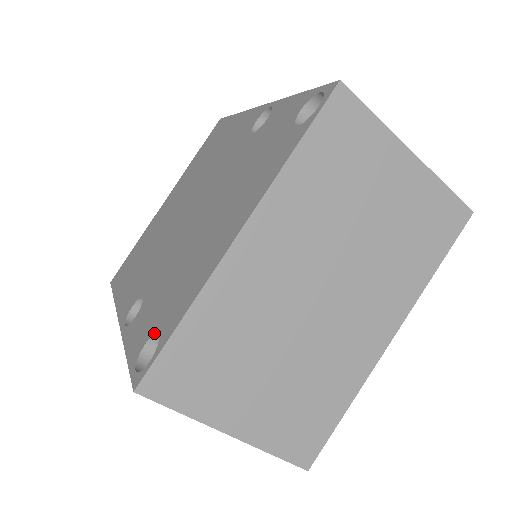
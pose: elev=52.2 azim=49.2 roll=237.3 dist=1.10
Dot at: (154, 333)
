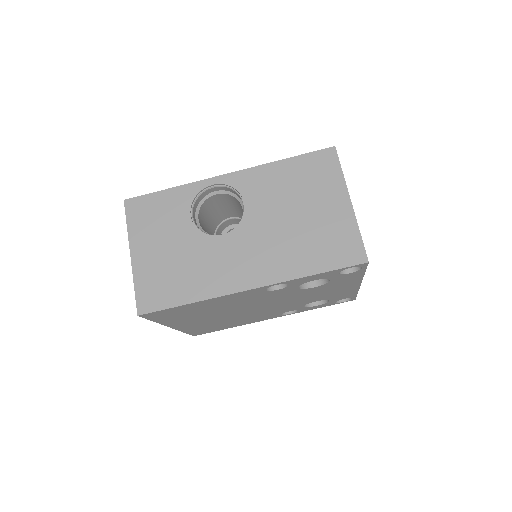
Dot at: occluded
